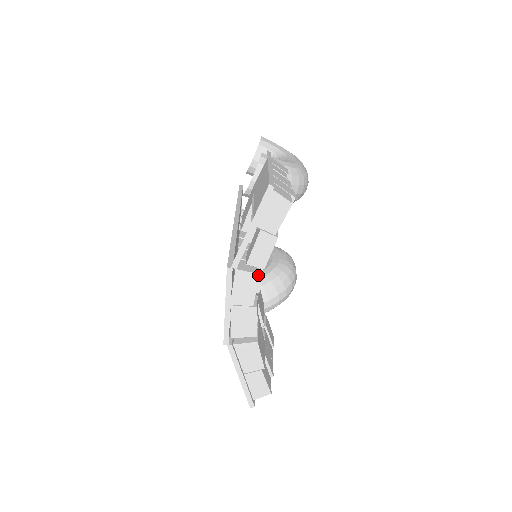
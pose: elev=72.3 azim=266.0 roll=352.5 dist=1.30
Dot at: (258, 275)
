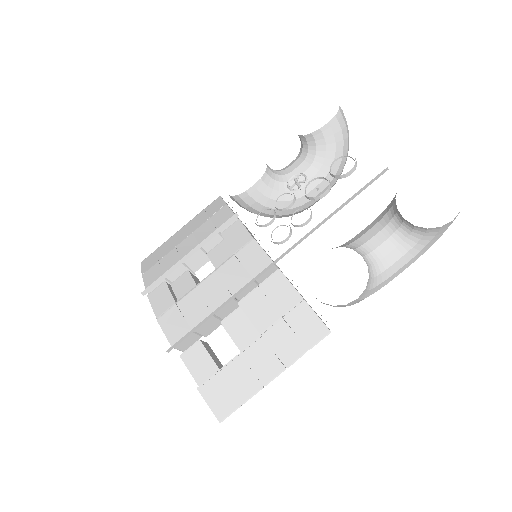
Dot at: occluded
